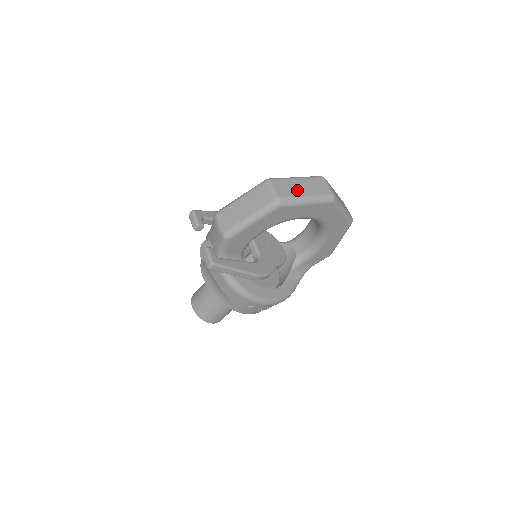
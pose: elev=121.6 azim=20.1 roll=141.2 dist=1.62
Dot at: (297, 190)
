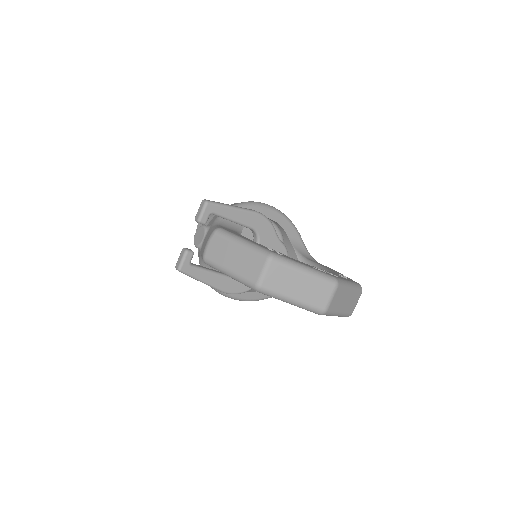
Dot at: (289, 287)
